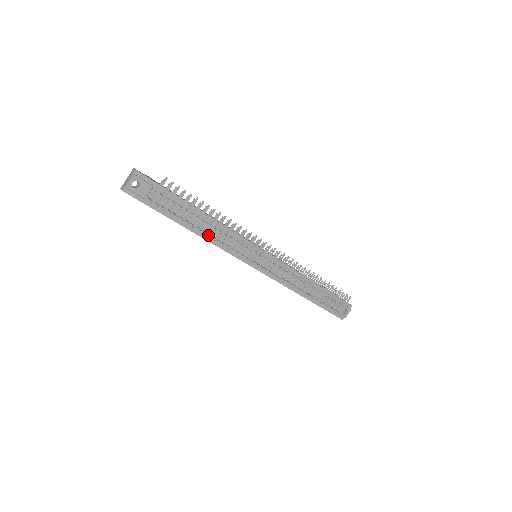
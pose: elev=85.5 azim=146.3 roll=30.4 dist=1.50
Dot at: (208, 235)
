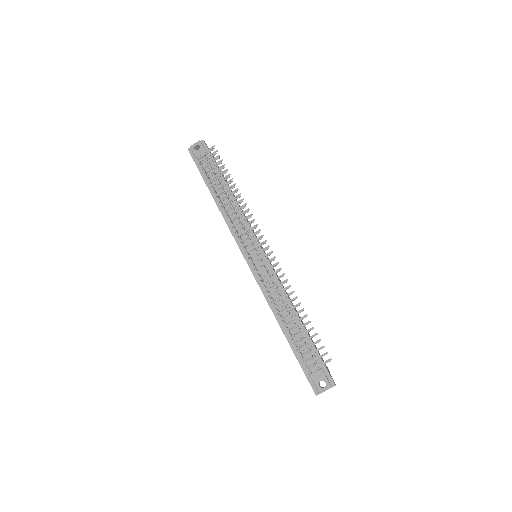
Dot at: occluded
